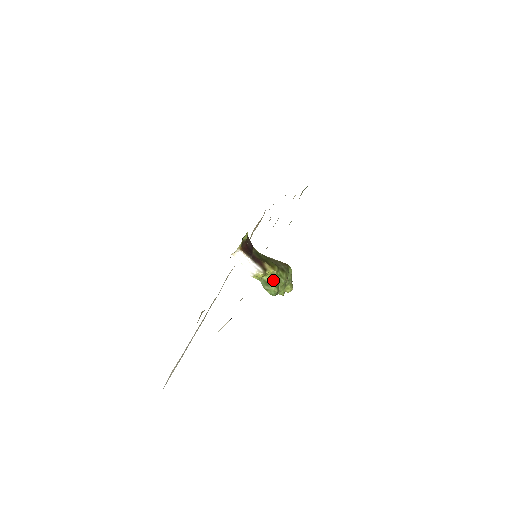
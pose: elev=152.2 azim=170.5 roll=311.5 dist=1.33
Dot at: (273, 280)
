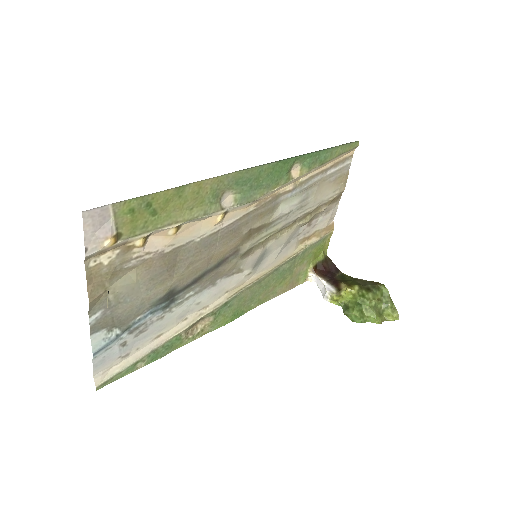
Dot at: (353, 302)
